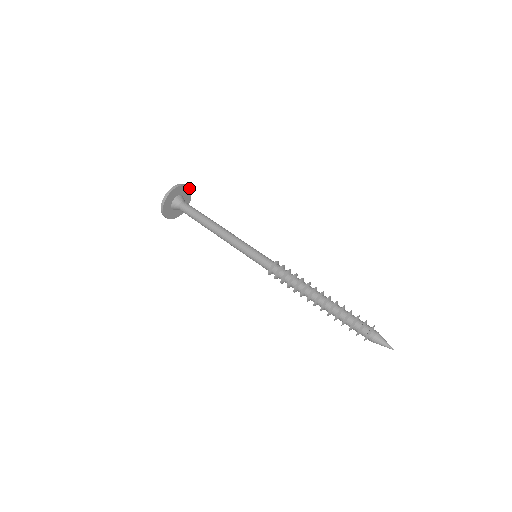
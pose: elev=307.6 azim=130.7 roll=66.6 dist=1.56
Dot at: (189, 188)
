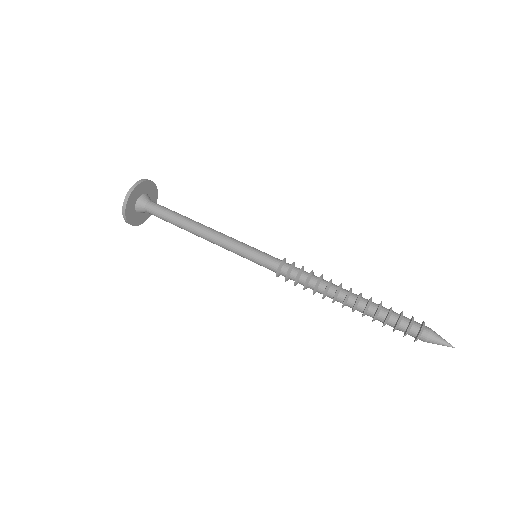
Dot at: (148, 180)
